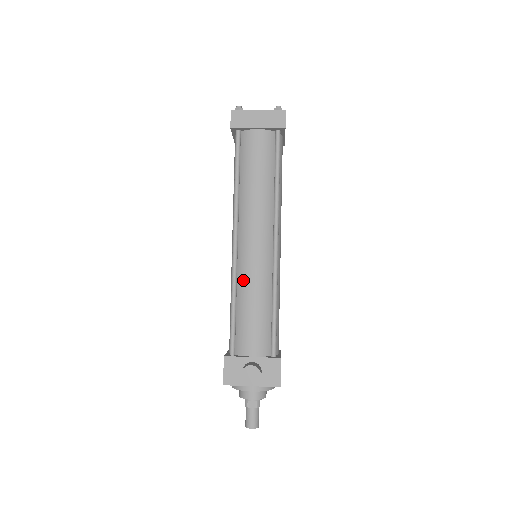
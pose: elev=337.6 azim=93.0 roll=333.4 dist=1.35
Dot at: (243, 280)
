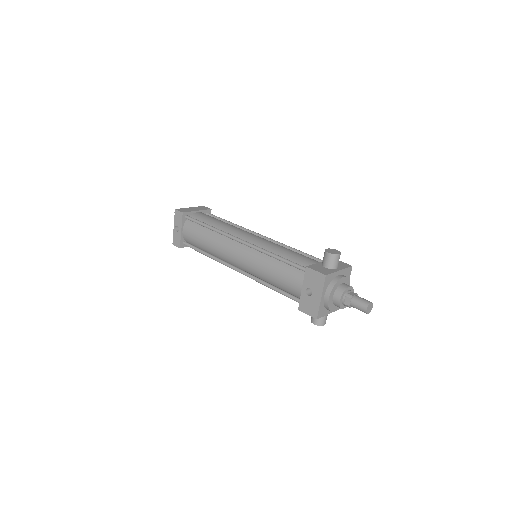
Dot at: (267, 247)
